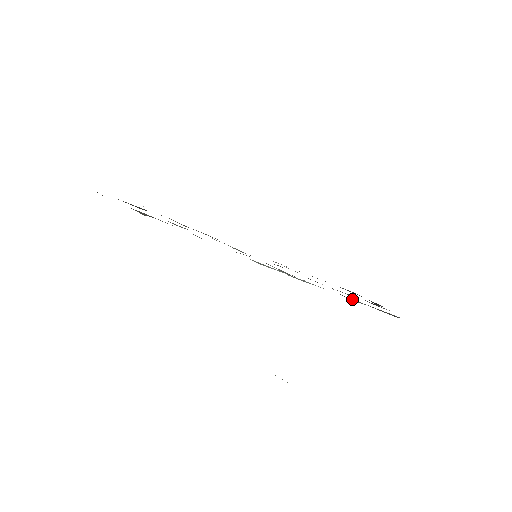
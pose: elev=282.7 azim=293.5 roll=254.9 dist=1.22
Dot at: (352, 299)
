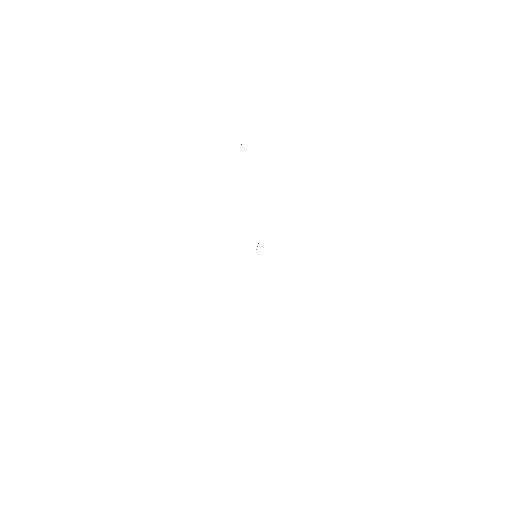
Dot at: occluded
